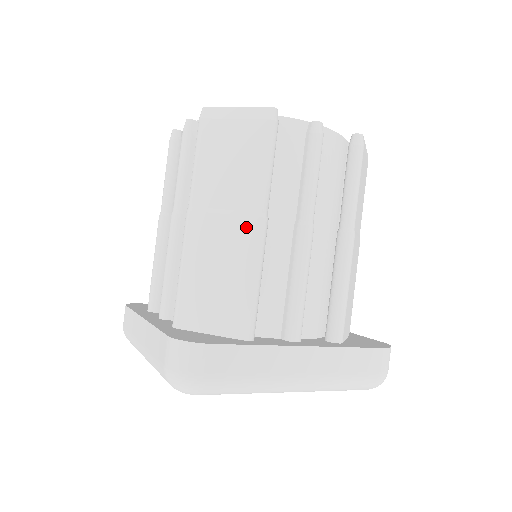
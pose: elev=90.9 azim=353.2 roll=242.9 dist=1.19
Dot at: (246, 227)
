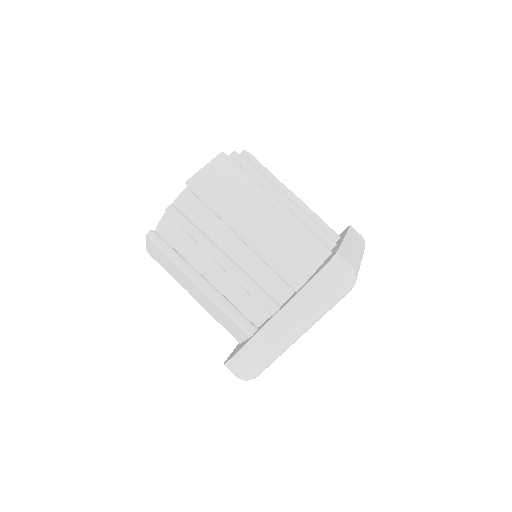
Dot at: (274, 209)
